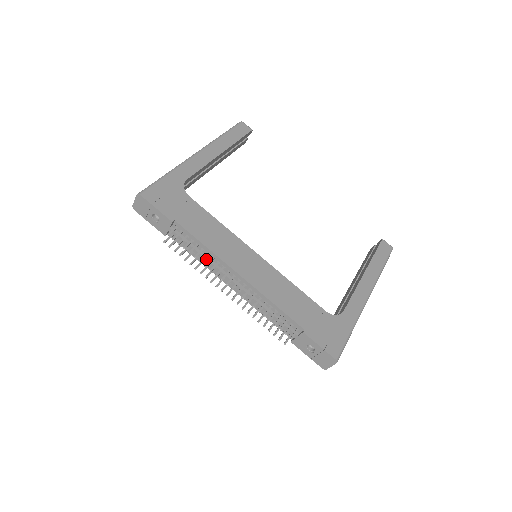
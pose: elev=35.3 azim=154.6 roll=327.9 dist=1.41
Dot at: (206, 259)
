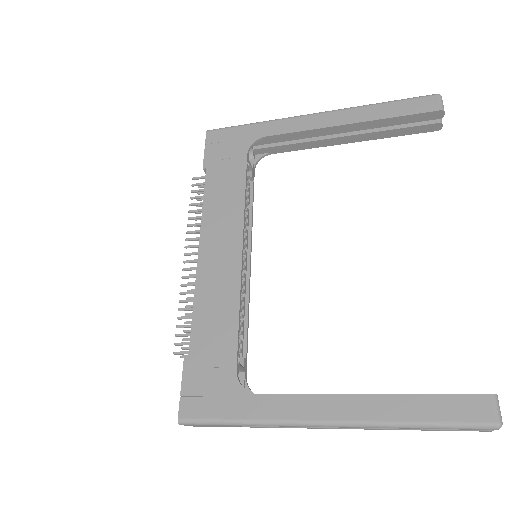
Dot at: occluded
